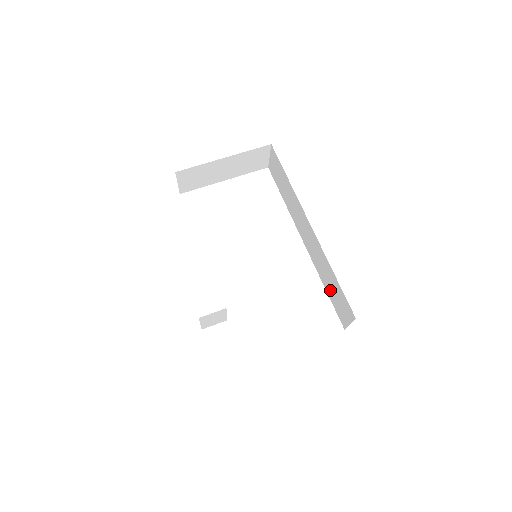
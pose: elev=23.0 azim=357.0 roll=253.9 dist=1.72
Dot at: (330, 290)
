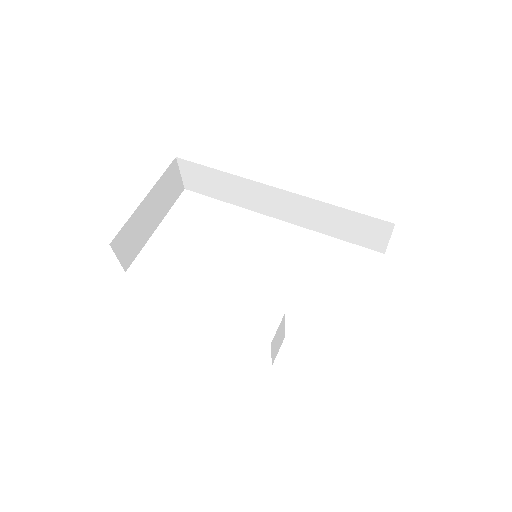
Dot at: (343, 232)
